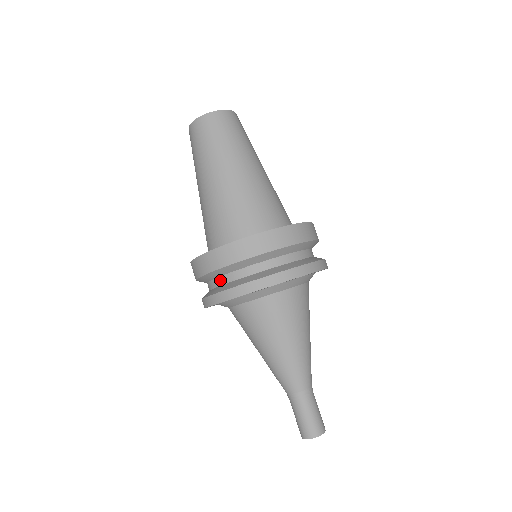
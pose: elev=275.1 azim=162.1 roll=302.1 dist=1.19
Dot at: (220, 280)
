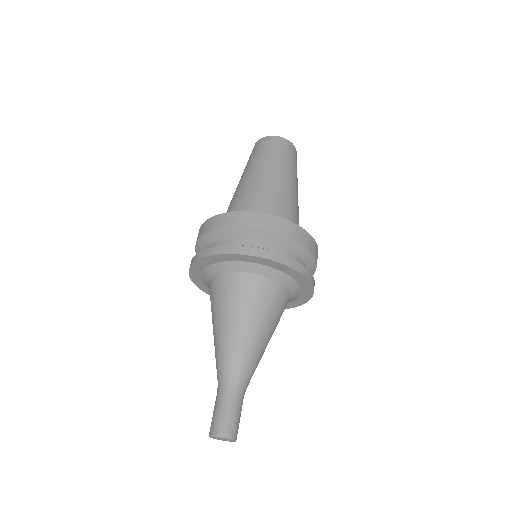
Dot at: (250, 241)
